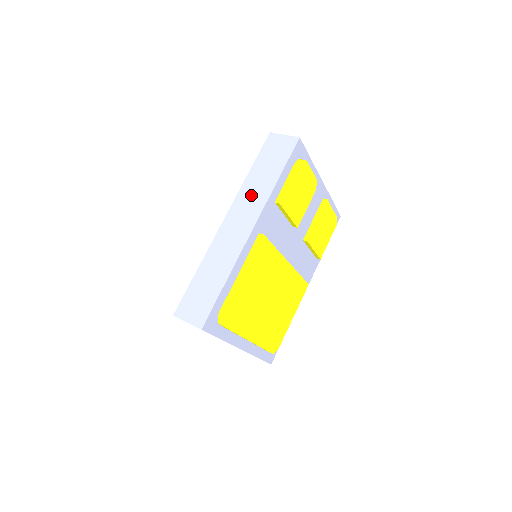
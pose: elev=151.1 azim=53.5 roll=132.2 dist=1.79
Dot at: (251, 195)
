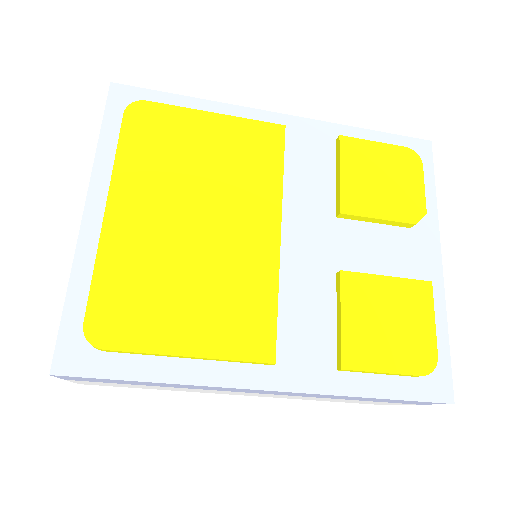
Dot at: occluded
